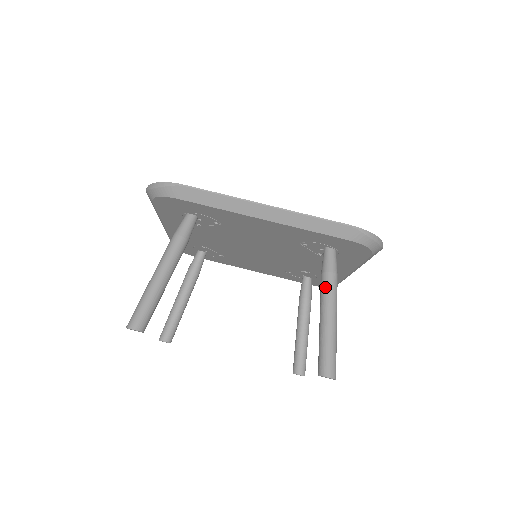
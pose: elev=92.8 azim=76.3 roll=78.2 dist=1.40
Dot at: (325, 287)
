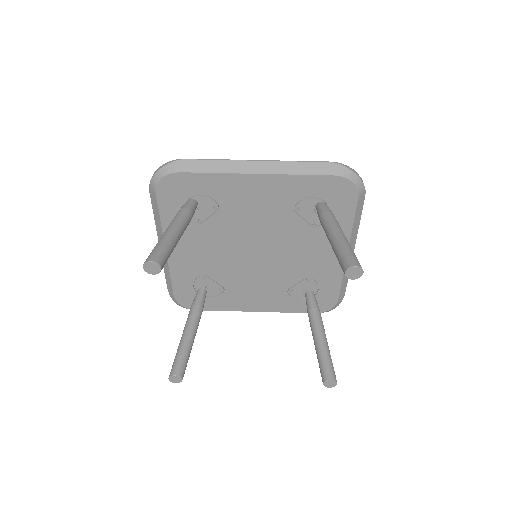
Dot at: (326, 220)
